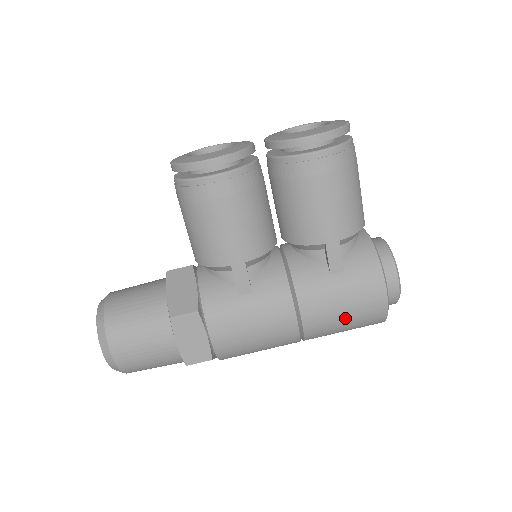
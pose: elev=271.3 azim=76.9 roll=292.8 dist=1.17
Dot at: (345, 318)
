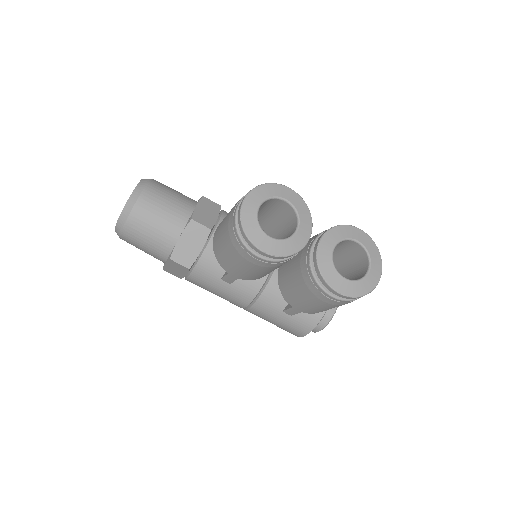
Dot at: occluded
